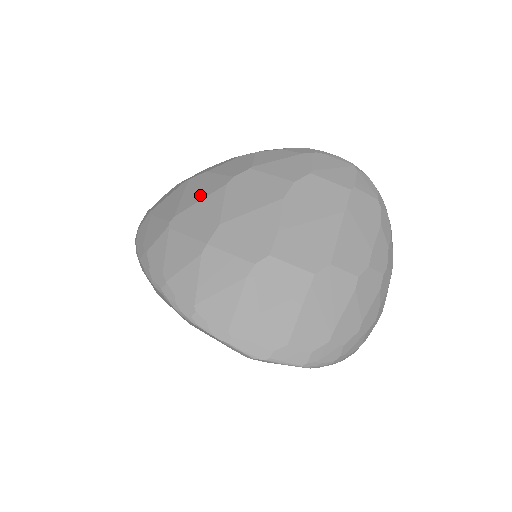
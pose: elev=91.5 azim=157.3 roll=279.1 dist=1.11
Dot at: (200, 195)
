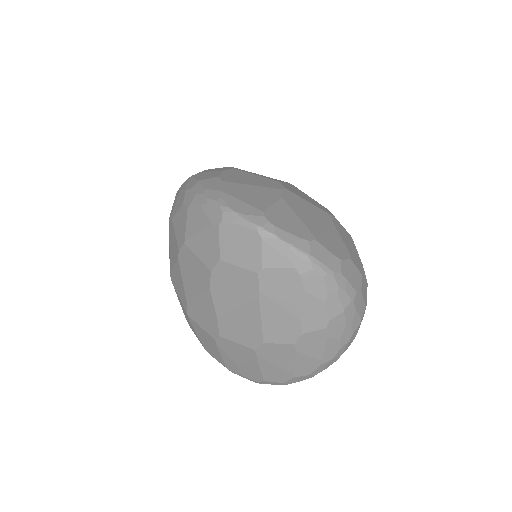
Dot at: (173, 257)
